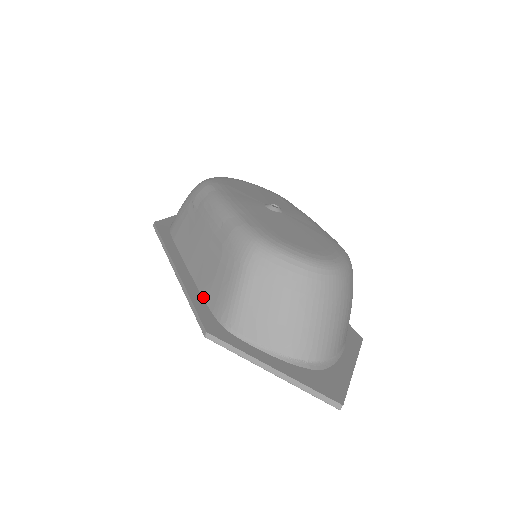
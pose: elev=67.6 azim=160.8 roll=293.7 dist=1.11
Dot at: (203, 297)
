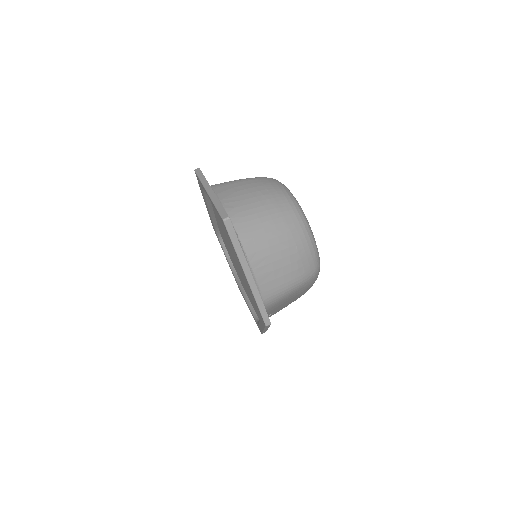
Dot at: occluded
